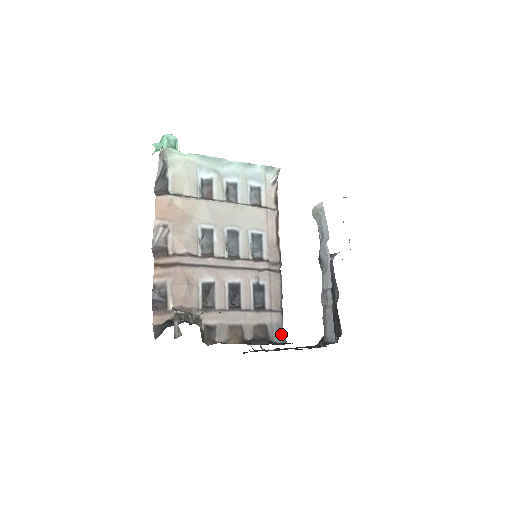
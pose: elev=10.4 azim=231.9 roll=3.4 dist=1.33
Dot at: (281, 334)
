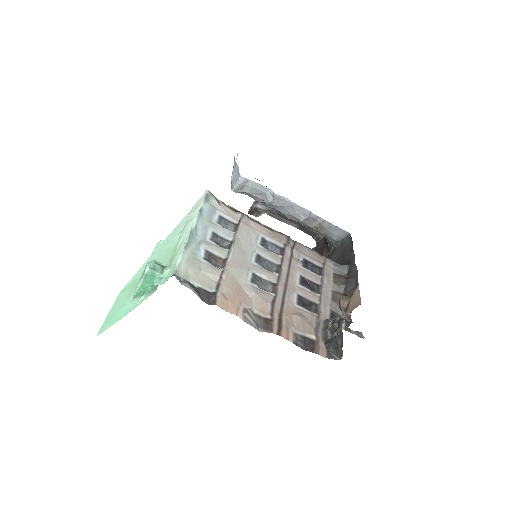
Dot at: (341, 266)
